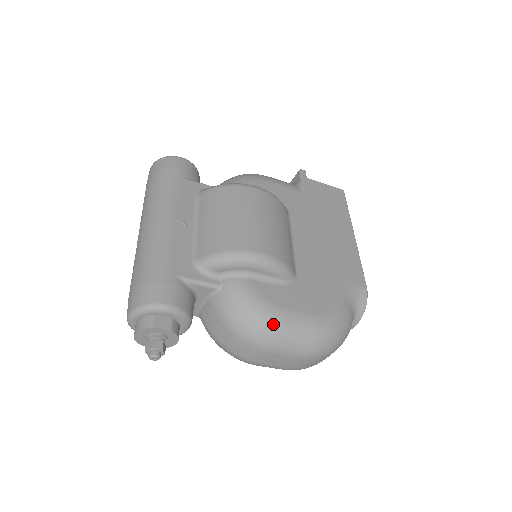
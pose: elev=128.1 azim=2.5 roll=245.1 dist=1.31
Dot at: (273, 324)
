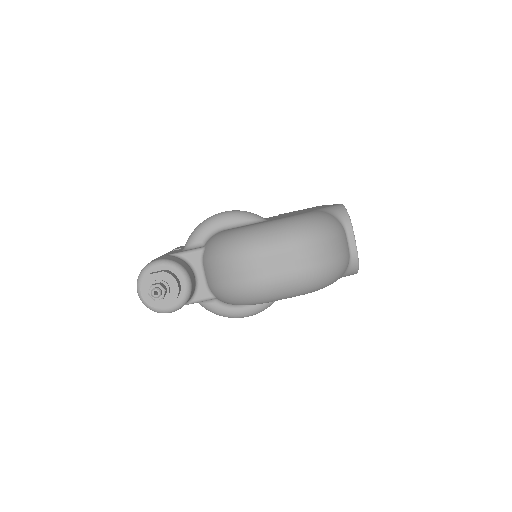
Dot at: (246, 233)
